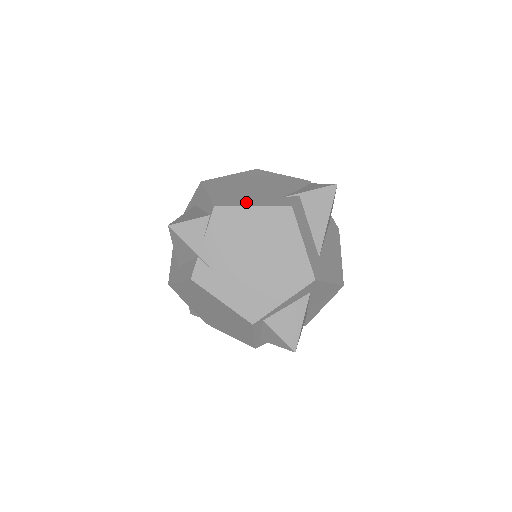
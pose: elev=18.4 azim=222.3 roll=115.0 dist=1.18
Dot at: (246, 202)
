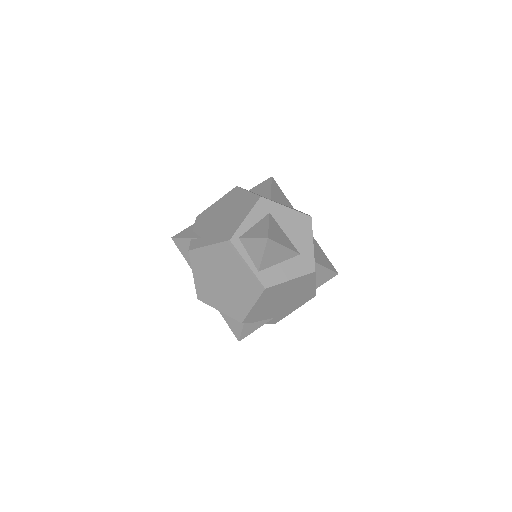
Dot at: occluded
